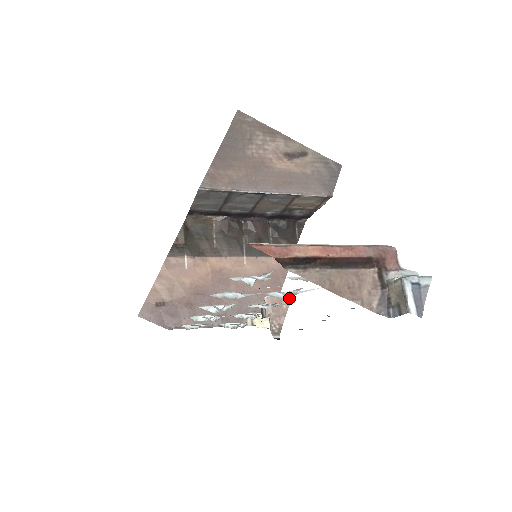
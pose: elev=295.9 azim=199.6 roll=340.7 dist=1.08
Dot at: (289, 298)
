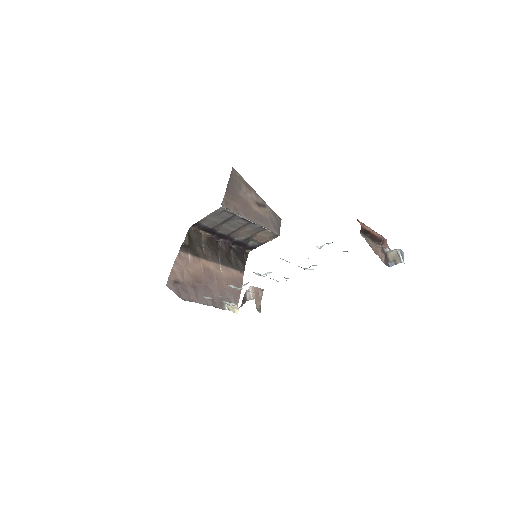
Dot at: (262, 291)
